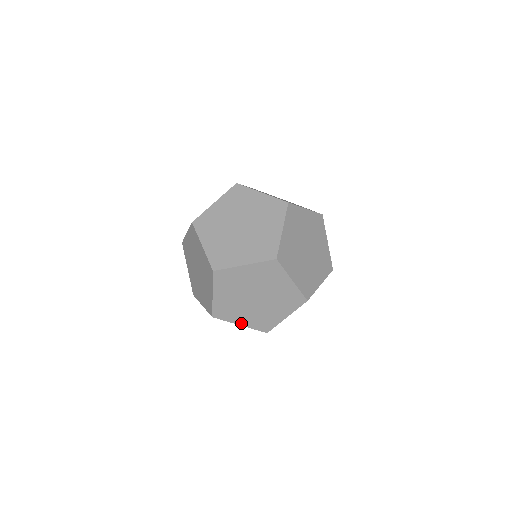
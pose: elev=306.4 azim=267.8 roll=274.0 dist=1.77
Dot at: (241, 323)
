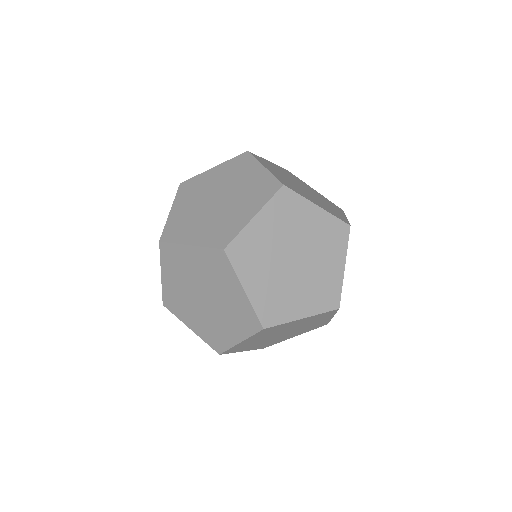
Dot at: (302, 314)
